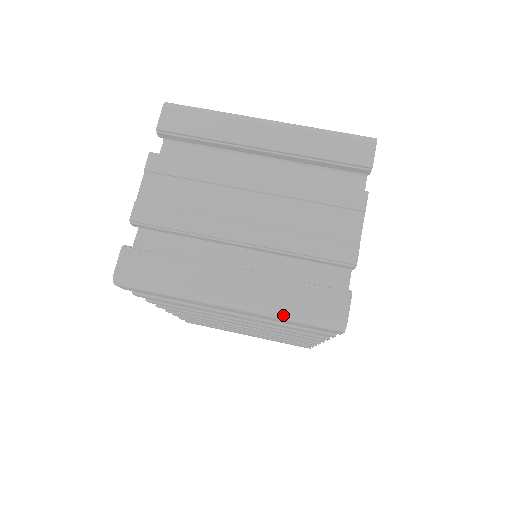
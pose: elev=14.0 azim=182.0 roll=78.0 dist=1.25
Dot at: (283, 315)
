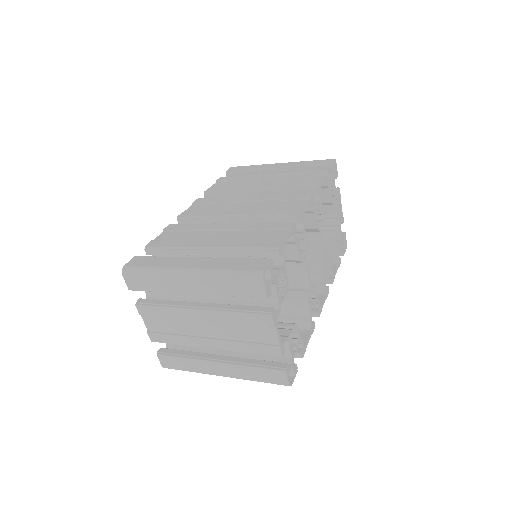
Dot at: occluded
